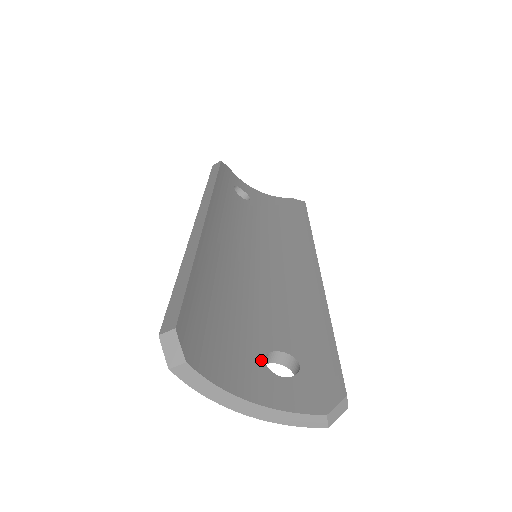
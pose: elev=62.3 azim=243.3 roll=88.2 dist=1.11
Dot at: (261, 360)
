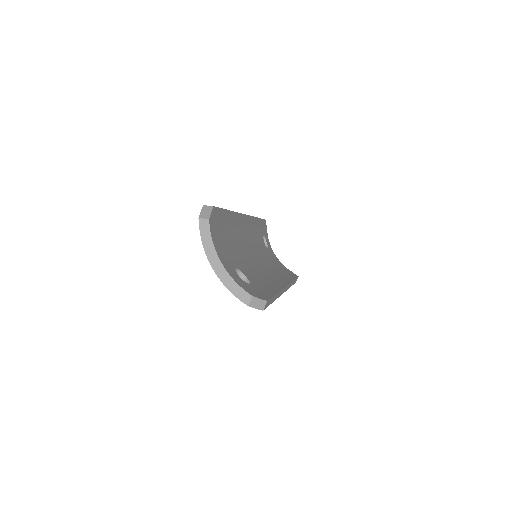
Dot at: (234, 266)
